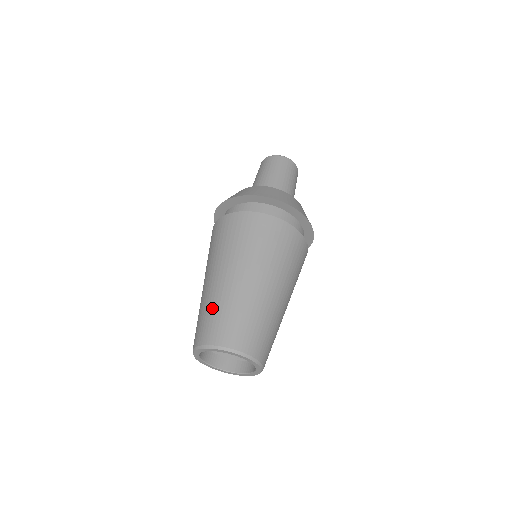
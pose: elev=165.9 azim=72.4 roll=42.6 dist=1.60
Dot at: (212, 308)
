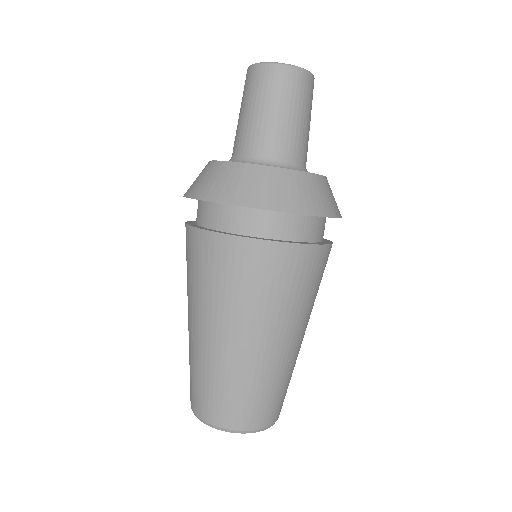
Dot at: (213, 381)
